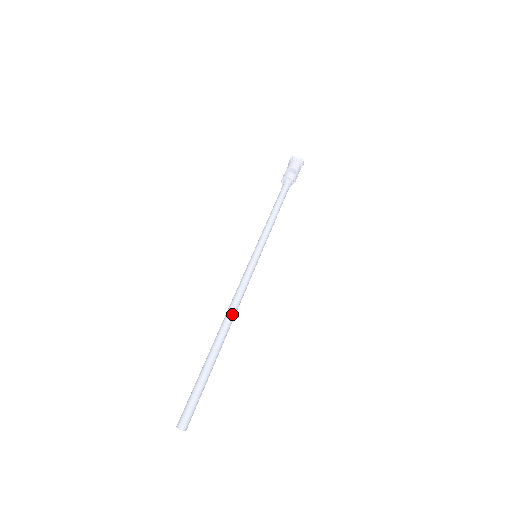
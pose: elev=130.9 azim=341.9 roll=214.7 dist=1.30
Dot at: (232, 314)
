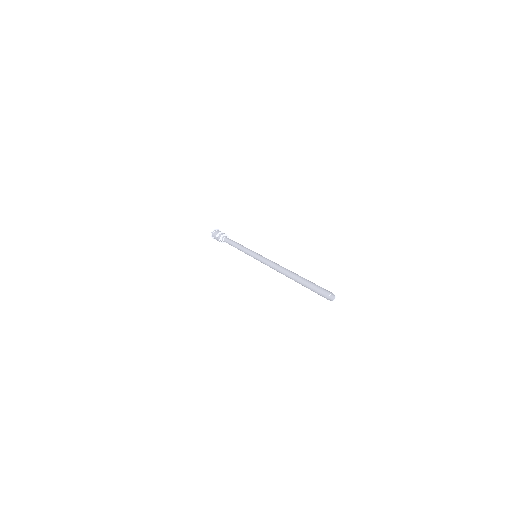
Dot at: occluded
